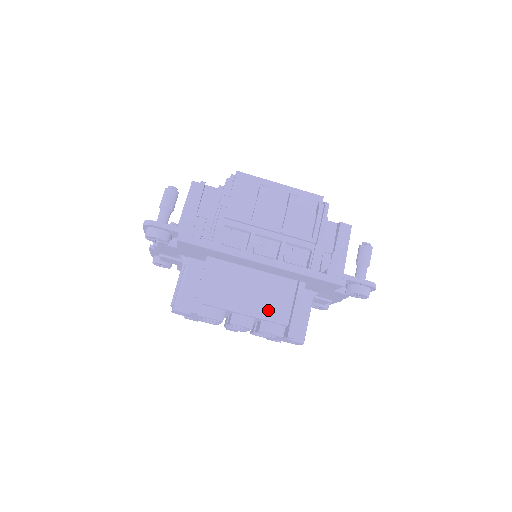
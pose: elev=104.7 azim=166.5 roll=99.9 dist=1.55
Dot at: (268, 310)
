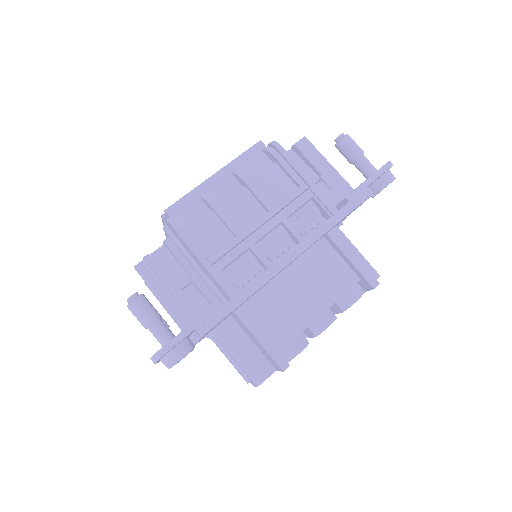
Dot at: (332, 288)
